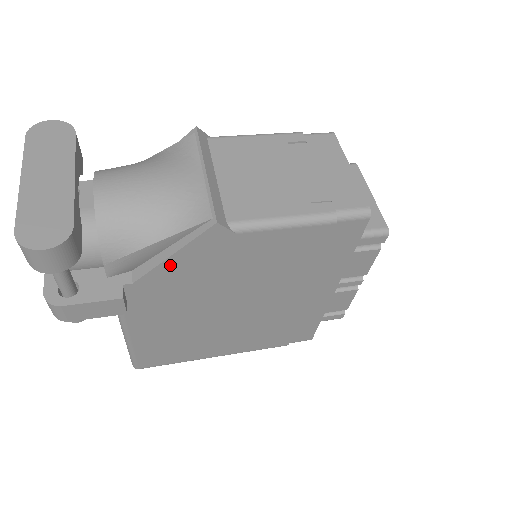
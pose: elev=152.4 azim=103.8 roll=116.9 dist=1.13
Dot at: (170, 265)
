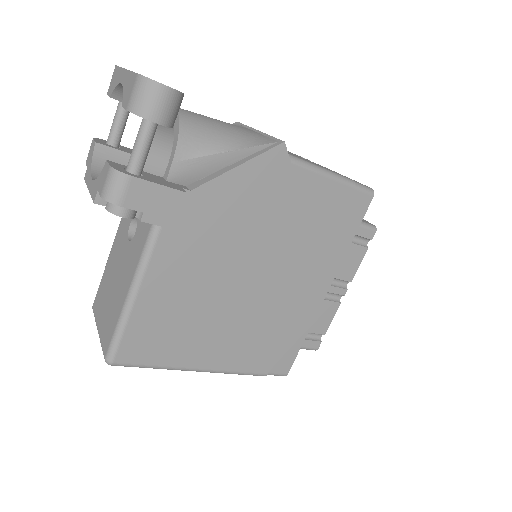
Dot at: (230, 179)
